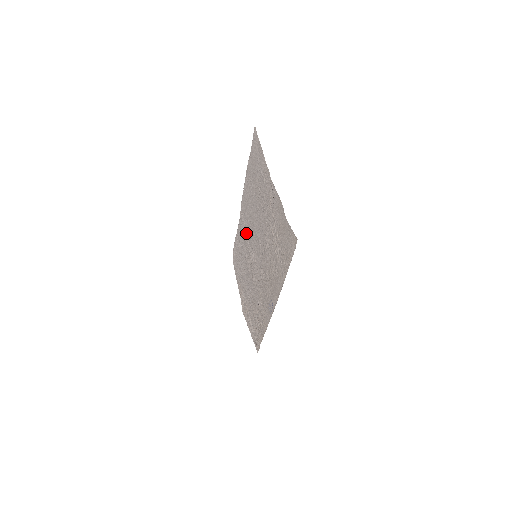
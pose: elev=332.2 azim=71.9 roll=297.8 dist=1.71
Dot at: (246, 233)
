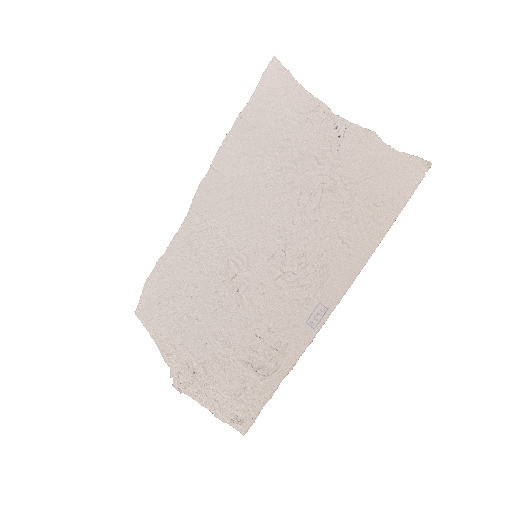
Dot at: (213, 234)
